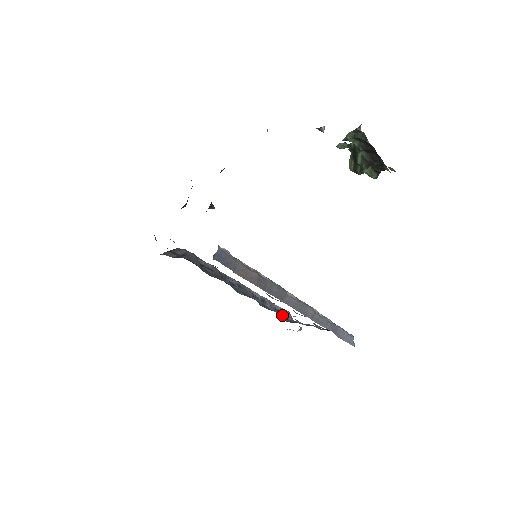
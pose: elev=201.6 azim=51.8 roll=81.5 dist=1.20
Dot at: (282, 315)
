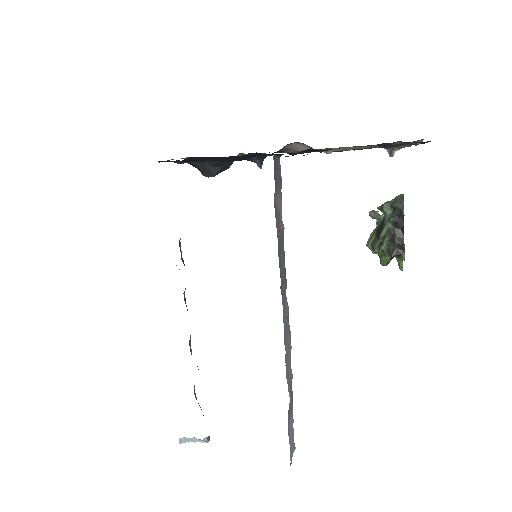
Dot at: occluded
